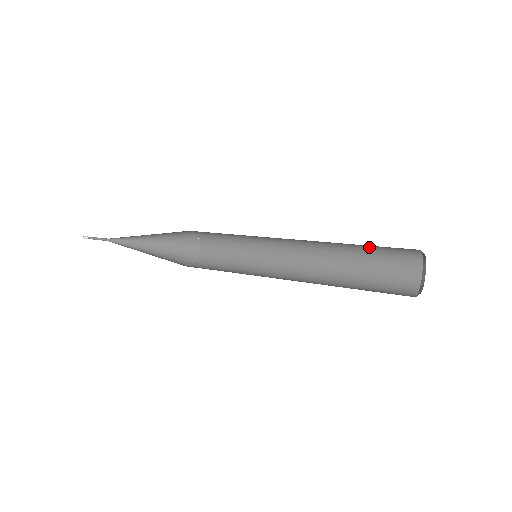
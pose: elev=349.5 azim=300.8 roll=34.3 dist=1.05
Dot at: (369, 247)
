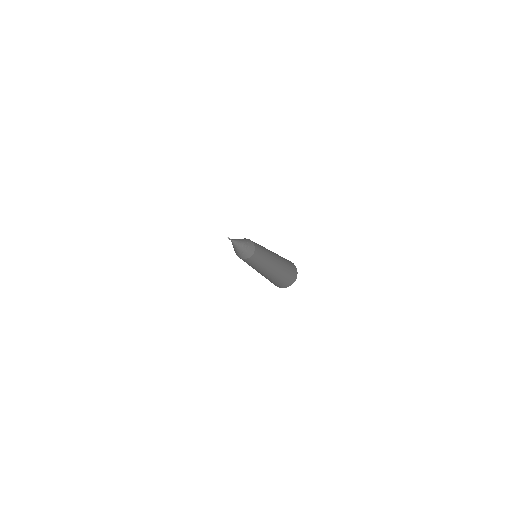
Dot at: (285, 259)
